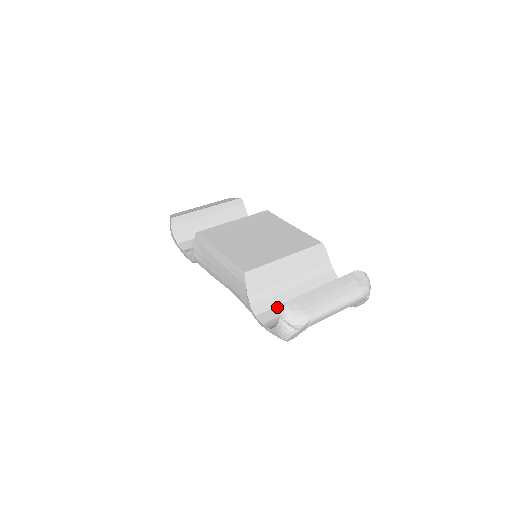
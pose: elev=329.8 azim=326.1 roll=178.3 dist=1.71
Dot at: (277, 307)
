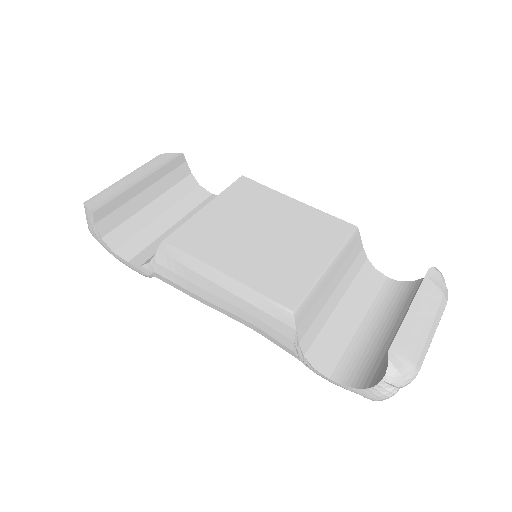
Dot at: (332, 341)
